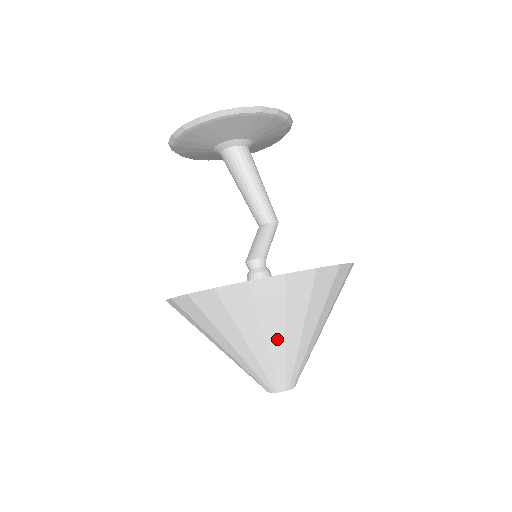
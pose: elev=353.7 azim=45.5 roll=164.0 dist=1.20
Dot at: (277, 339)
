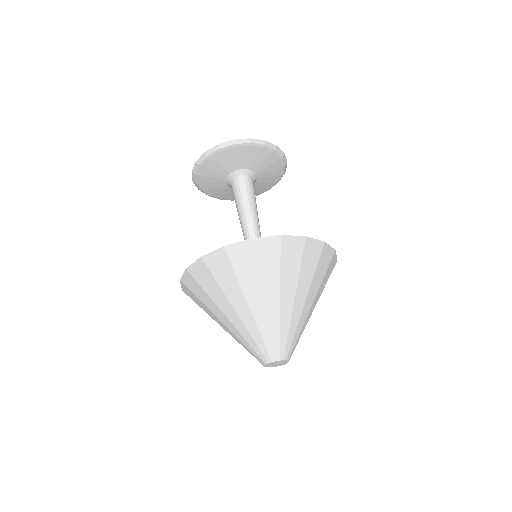
Dot at: (301, 300)
